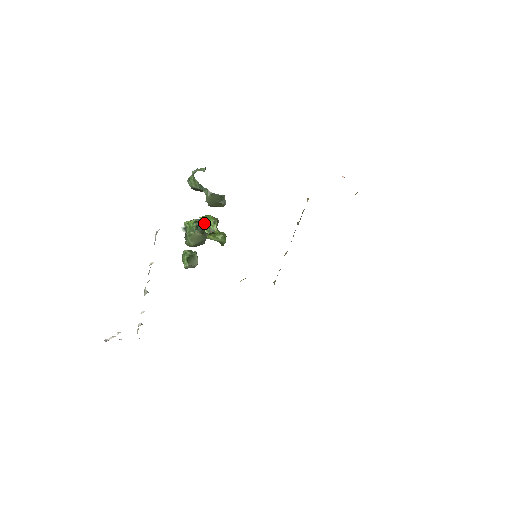
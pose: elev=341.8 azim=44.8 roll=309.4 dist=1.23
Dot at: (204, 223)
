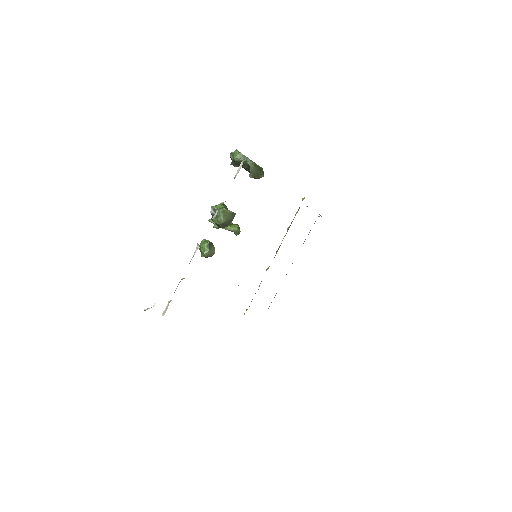
Dot at: occluded
